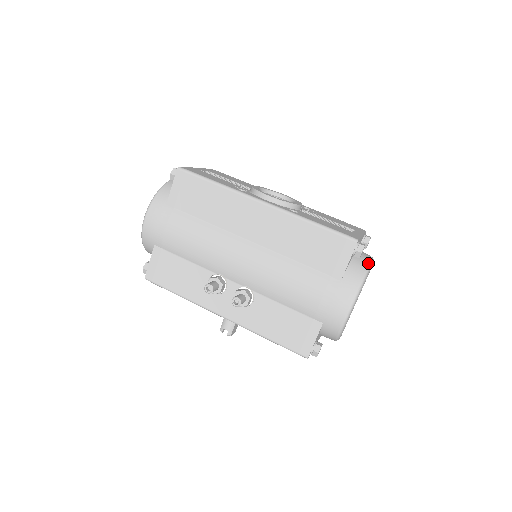
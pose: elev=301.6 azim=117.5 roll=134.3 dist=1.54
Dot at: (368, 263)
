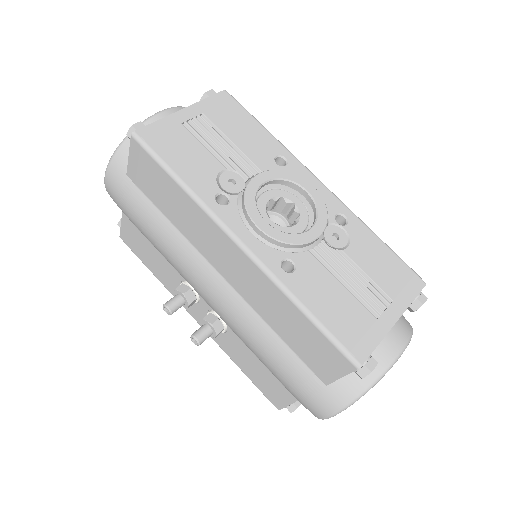
Dot at: (382, 370)
